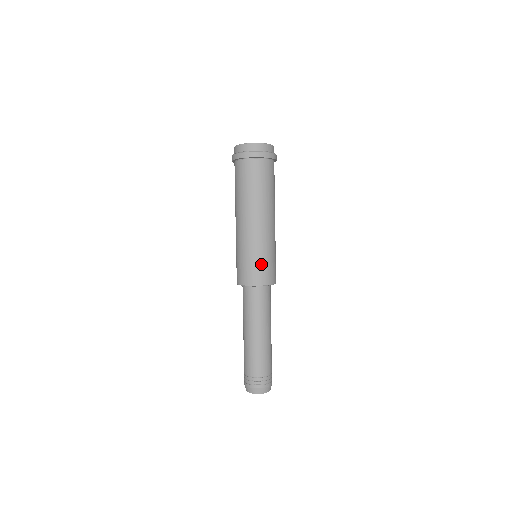
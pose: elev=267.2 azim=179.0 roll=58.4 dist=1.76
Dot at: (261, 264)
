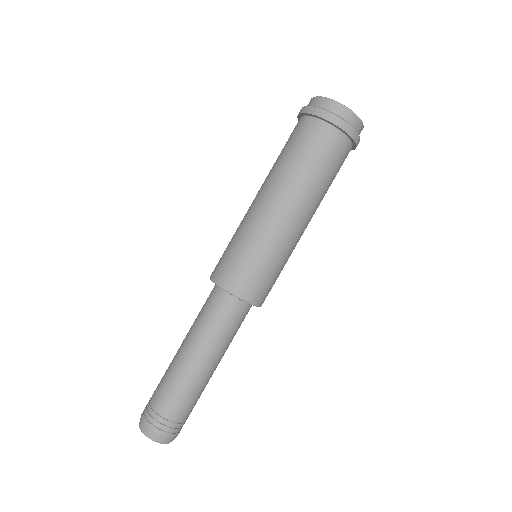
Dot at: (272, 278)
